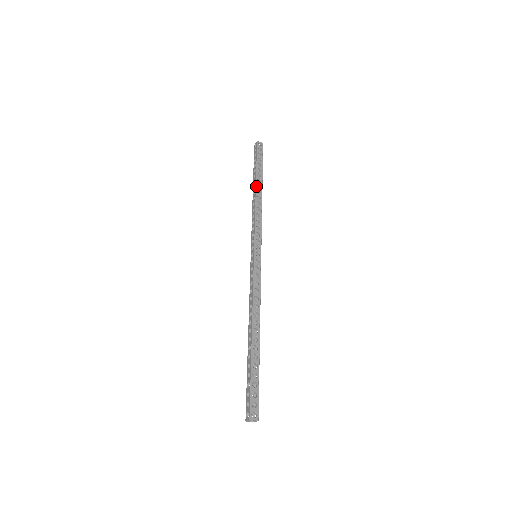
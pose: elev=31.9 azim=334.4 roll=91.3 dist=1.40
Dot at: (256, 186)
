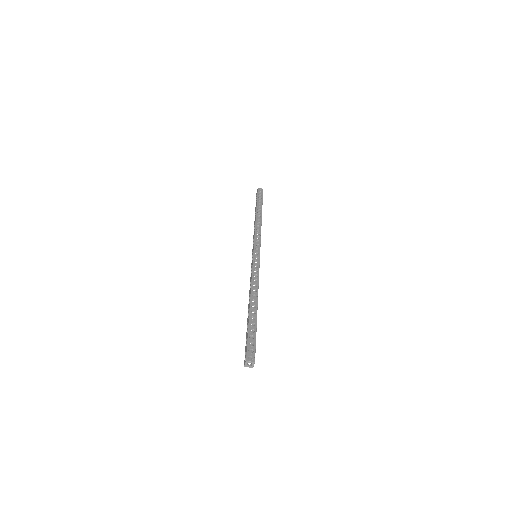
Dot at: (256, 213)
